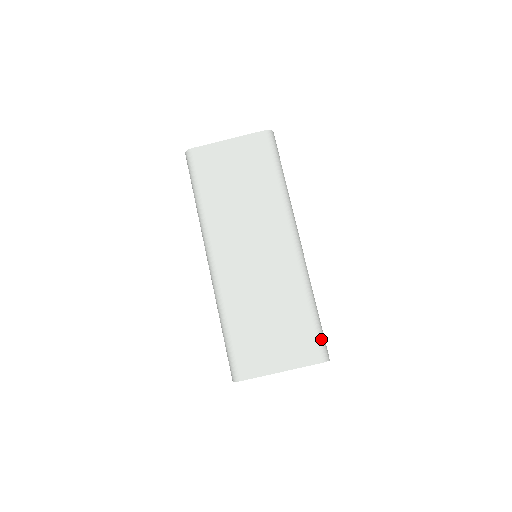
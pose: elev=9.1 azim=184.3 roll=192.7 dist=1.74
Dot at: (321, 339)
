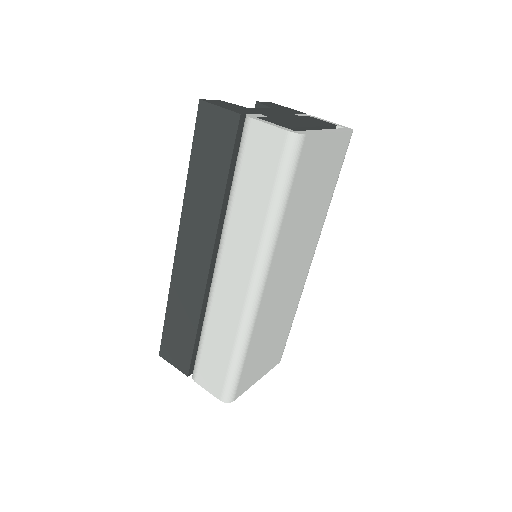
Dot at: occluded
